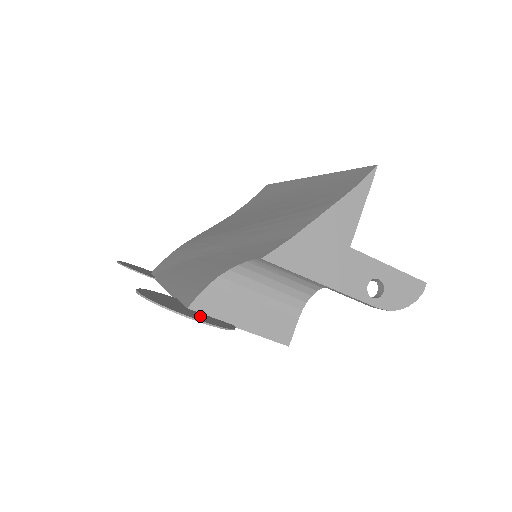
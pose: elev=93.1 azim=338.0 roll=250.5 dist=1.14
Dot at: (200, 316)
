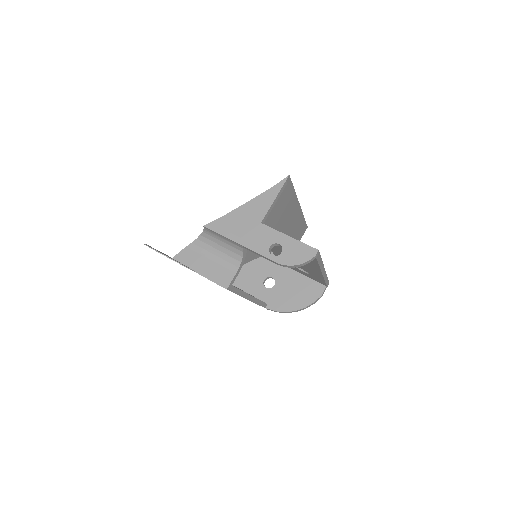
Dot at: occluded
